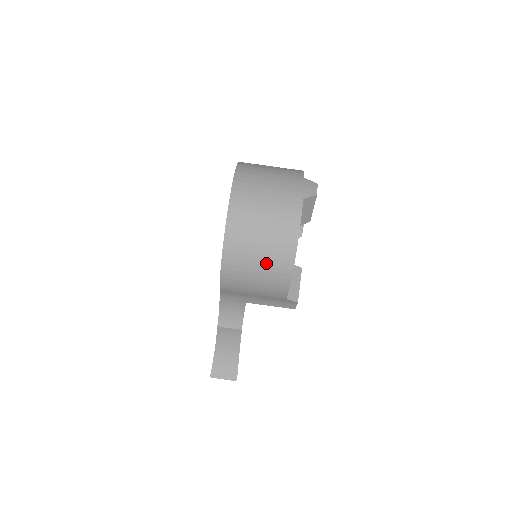
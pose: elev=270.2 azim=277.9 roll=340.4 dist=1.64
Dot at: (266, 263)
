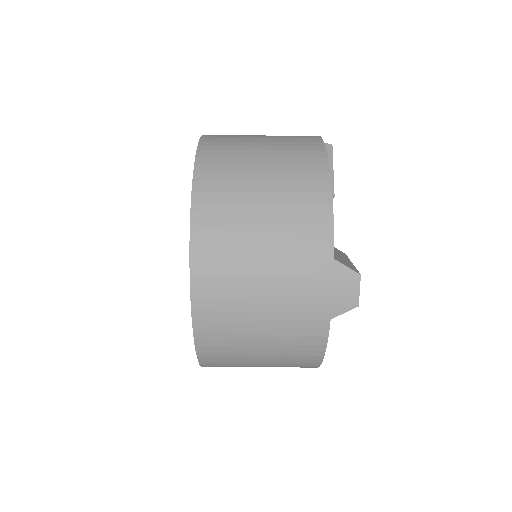
Dot at: occluded
